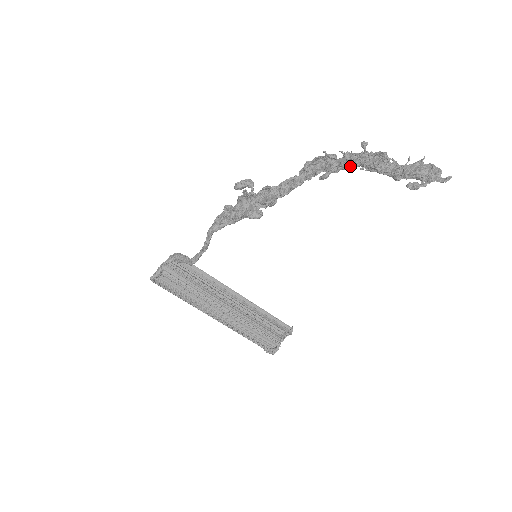
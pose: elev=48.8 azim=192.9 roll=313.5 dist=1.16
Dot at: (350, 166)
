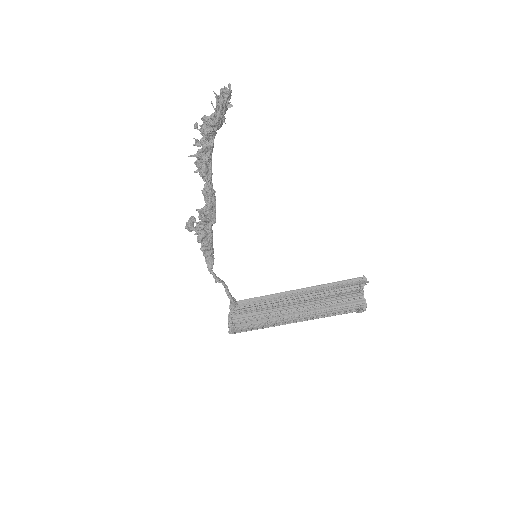
Dot at: (206, 147)
